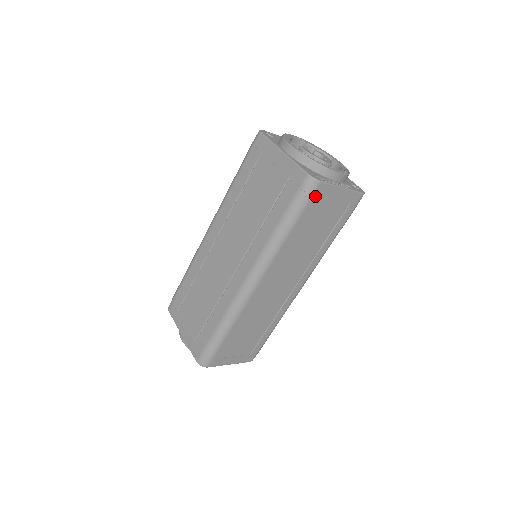
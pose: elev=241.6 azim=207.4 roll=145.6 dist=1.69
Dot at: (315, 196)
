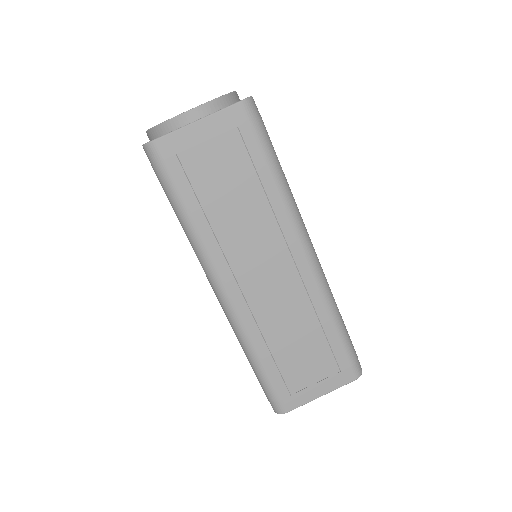
Dot at: (168, 158)
